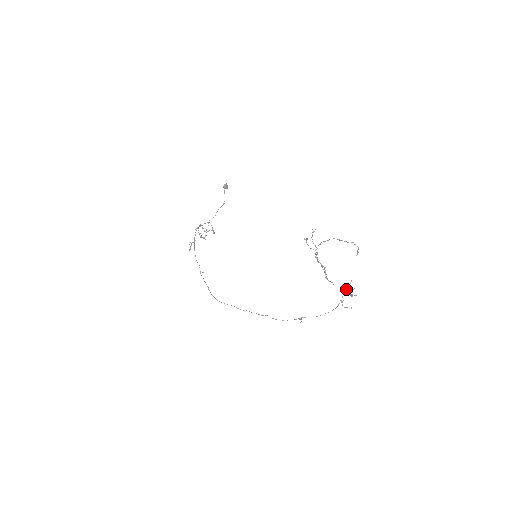
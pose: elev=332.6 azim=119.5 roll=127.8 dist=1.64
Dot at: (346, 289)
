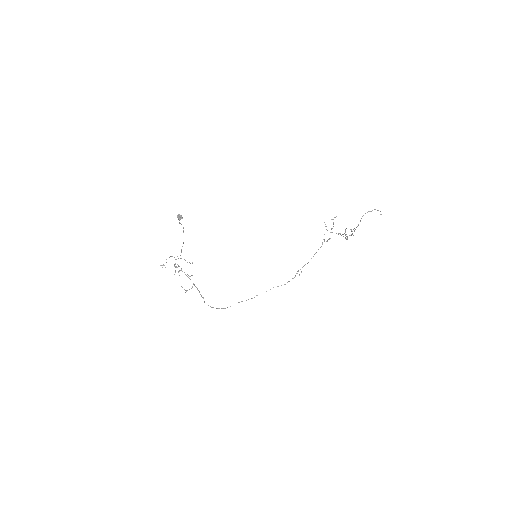
Dot at: (345, 234)
